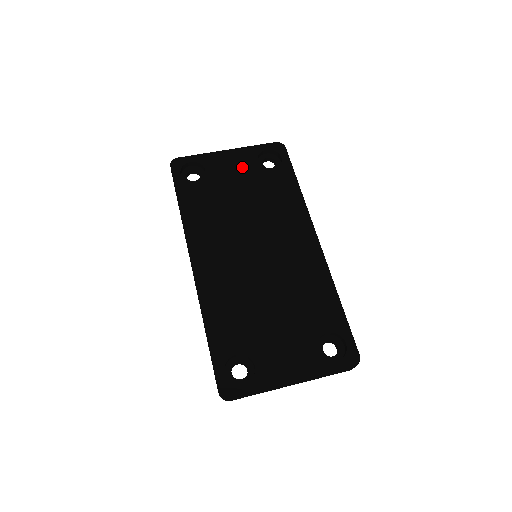
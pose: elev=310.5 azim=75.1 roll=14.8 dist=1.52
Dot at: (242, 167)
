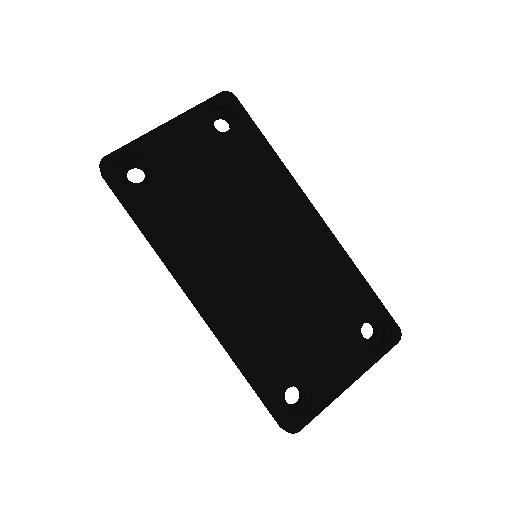
Dot at: (195, 143)
